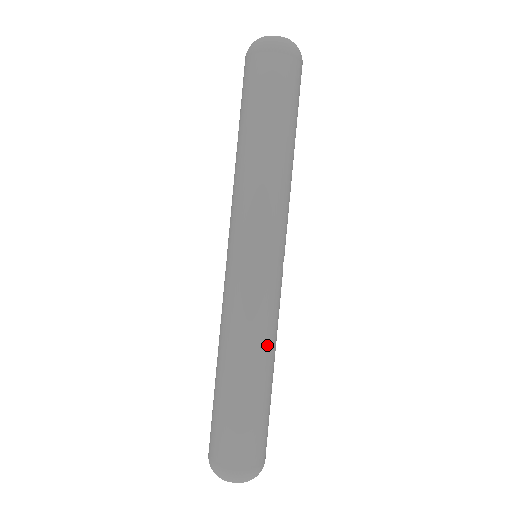
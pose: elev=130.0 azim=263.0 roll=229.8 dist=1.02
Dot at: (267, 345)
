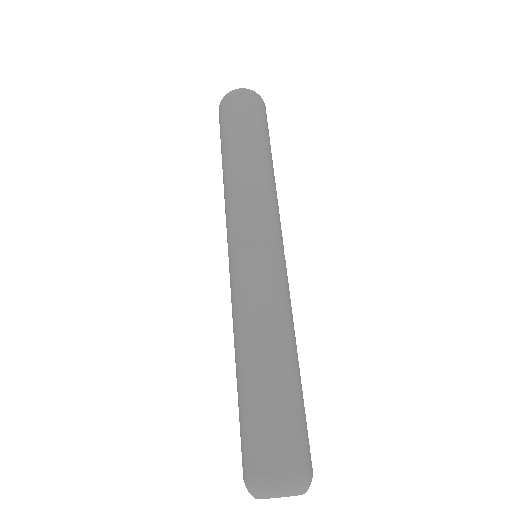
Dot at: (289, 326)
